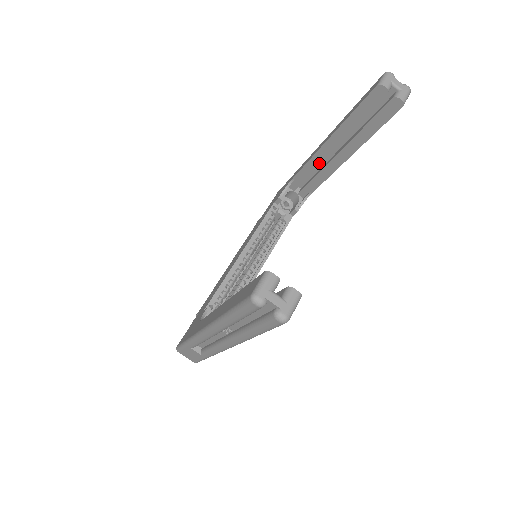
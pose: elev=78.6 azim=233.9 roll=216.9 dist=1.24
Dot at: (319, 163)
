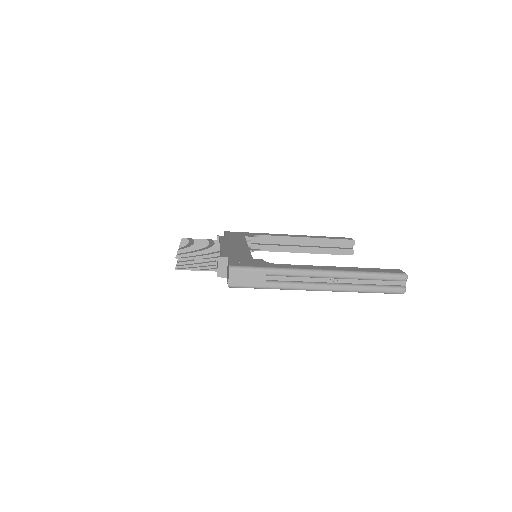
Dot at: (288, 242)
